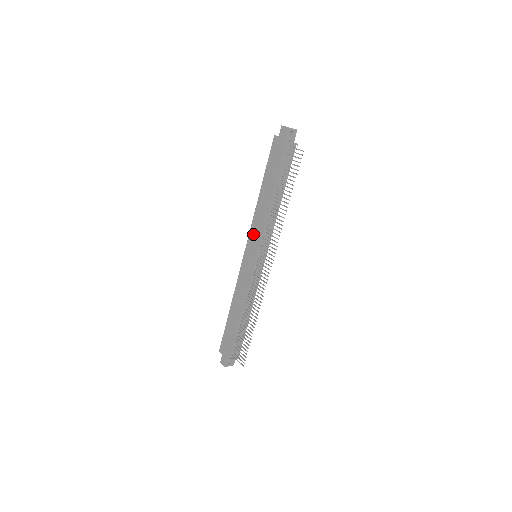
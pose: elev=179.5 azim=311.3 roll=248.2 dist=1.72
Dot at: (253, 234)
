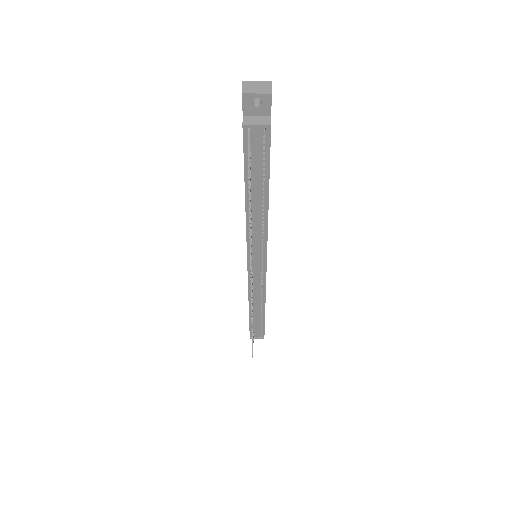
Dot at: occluded
